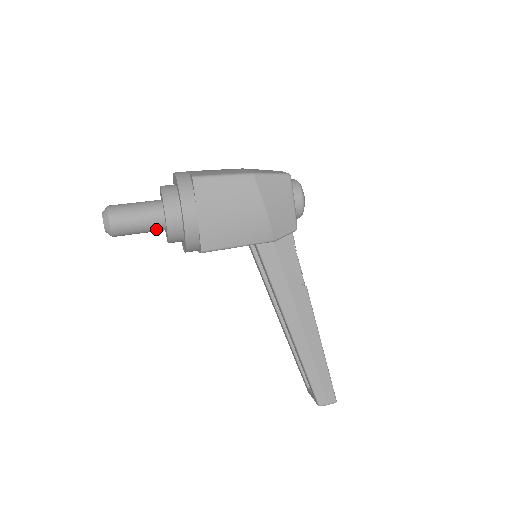
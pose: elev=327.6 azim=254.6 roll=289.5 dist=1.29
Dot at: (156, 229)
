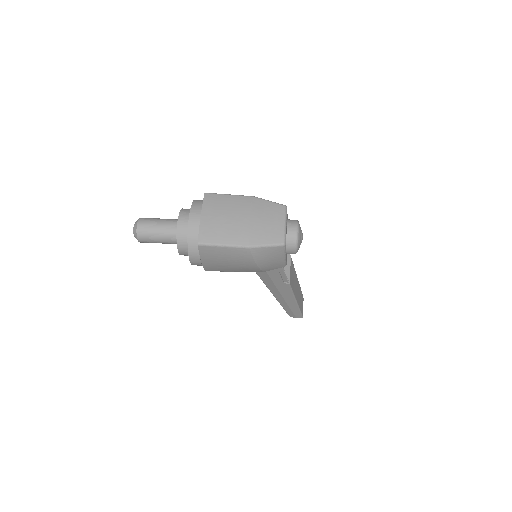
Dot at: occluded
